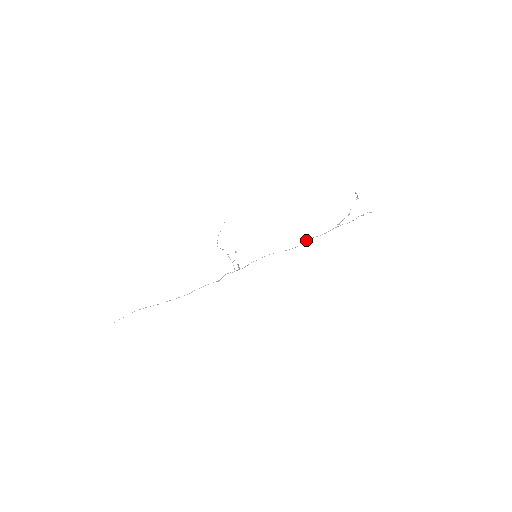
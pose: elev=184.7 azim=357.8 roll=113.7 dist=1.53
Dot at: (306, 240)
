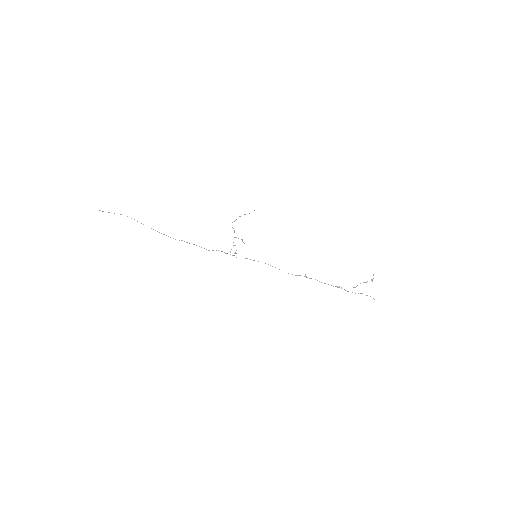
Dot at: (306, 276)
